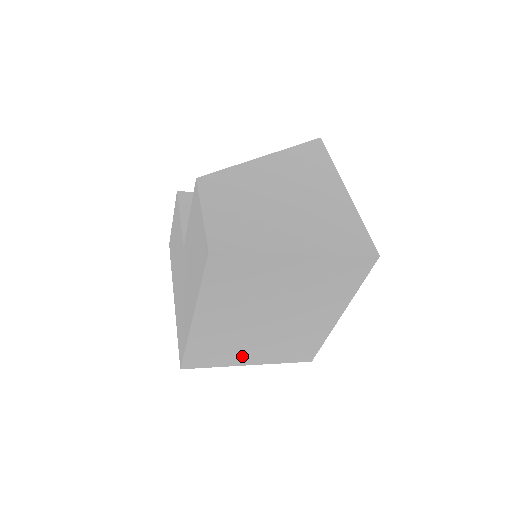
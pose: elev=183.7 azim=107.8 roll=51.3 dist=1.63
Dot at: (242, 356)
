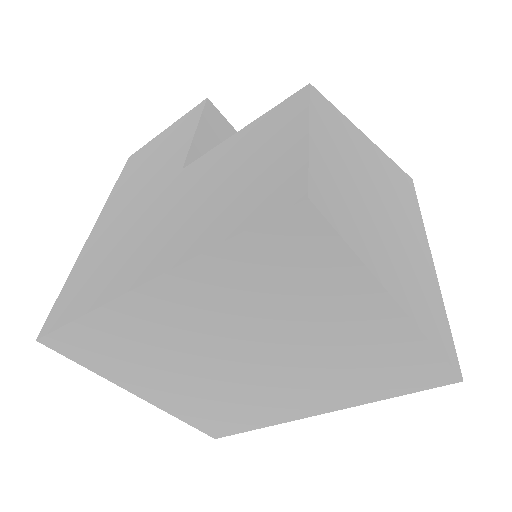
Dot at: (144, 380)
